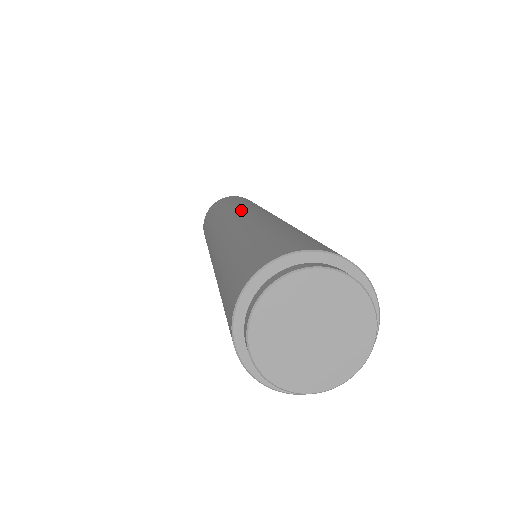
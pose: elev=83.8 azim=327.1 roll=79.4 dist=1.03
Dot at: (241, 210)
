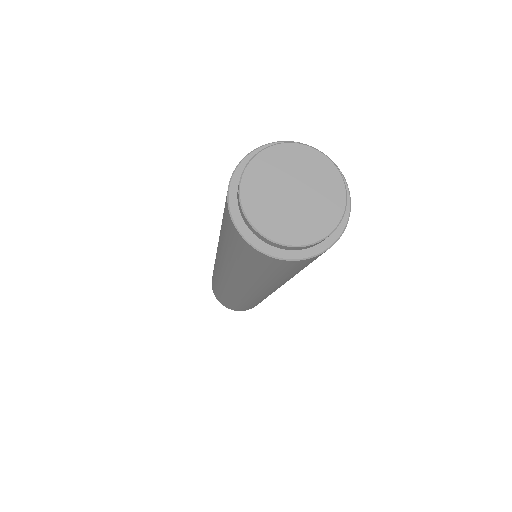
Dot at: occluded
